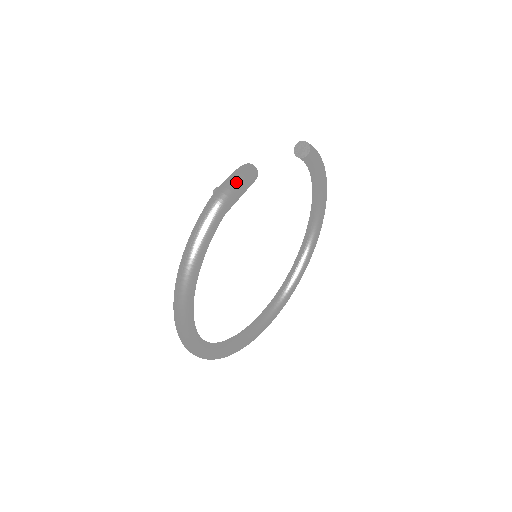
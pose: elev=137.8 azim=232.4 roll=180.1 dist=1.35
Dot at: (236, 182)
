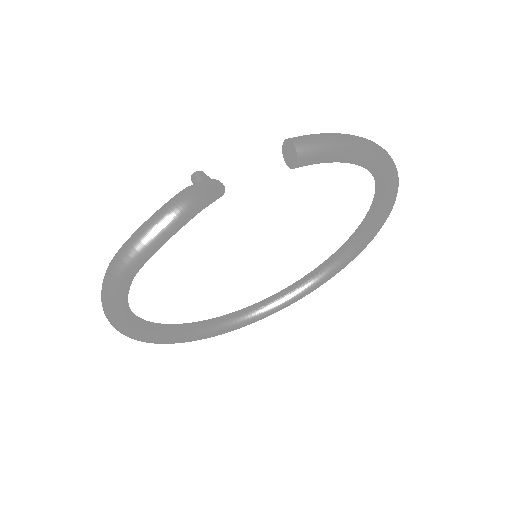
Dot at: (135, 250)
